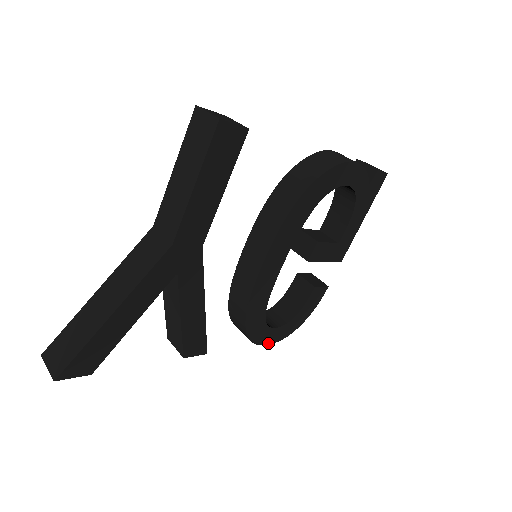
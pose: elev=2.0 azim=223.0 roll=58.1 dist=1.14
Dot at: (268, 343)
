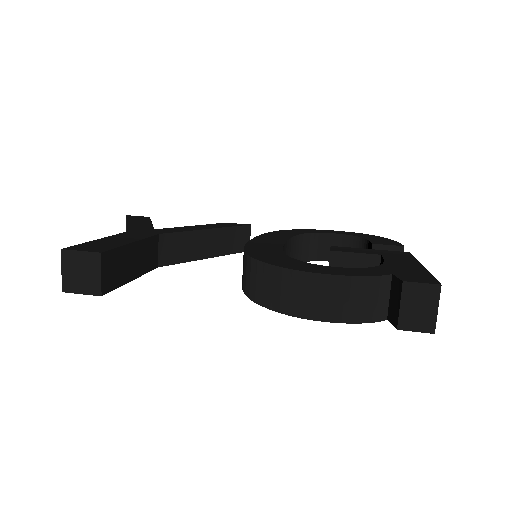
Dot at: occluded
